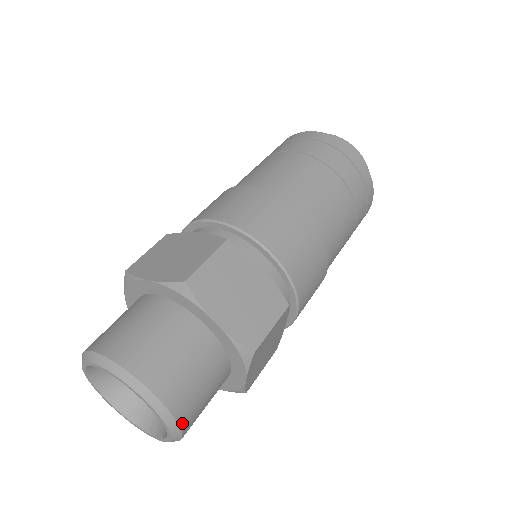
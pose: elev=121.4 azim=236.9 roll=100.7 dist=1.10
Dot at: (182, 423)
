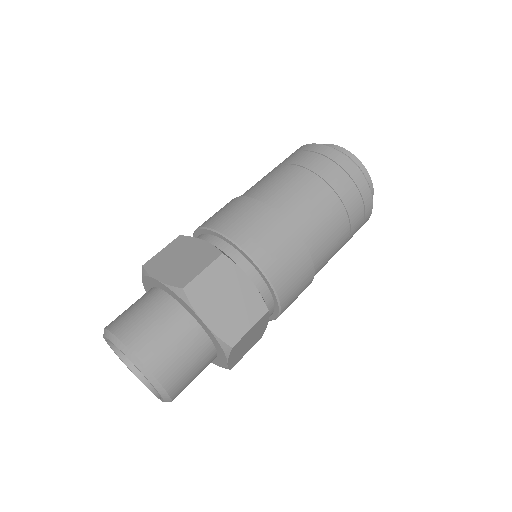
Dot at: (171, 392)
